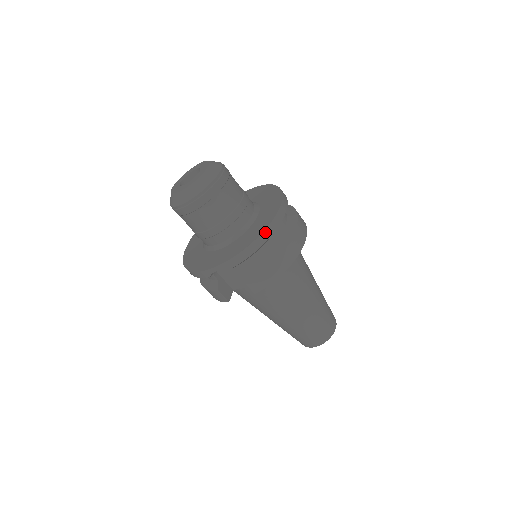
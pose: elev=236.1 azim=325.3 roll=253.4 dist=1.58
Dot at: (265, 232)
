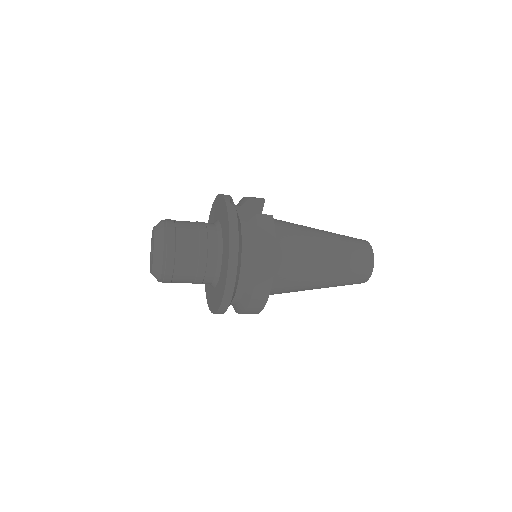
Dot at: (218, 311)
